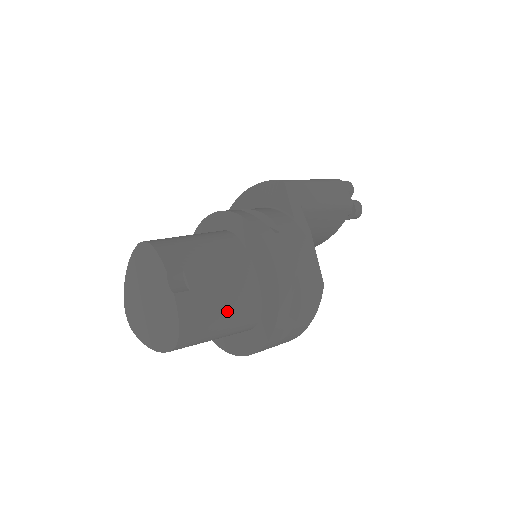
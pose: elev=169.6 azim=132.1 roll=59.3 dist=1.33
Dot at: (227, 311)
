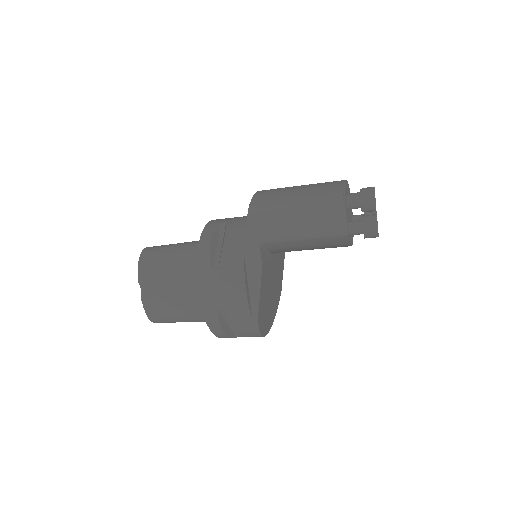
Dot at: (182, 314)
